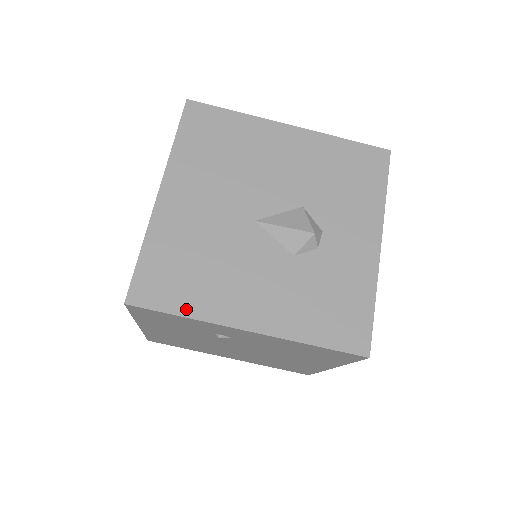
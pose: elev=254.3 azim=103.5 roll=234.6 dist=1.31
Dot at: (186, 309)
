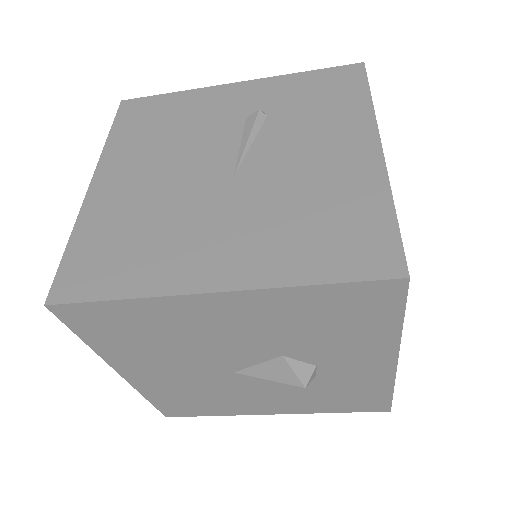
Dot at: (214, 414)
